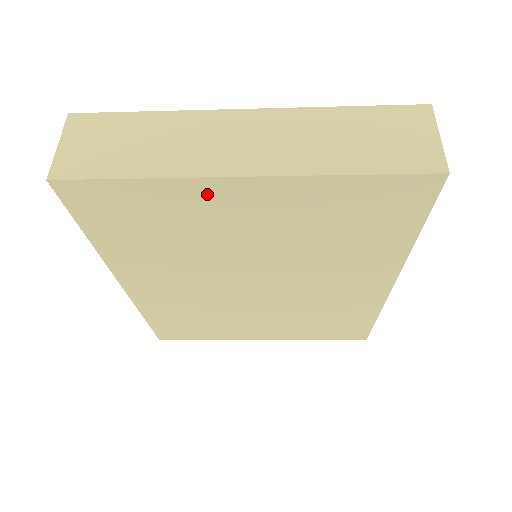
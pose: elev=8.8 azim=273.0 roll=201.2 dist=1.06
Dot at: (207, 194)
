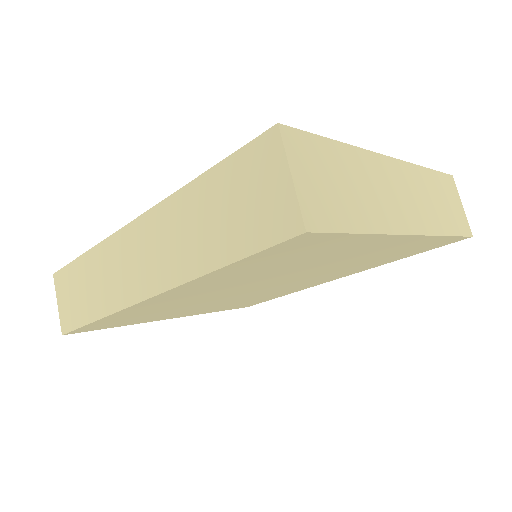
Dot at: (375, 242)
